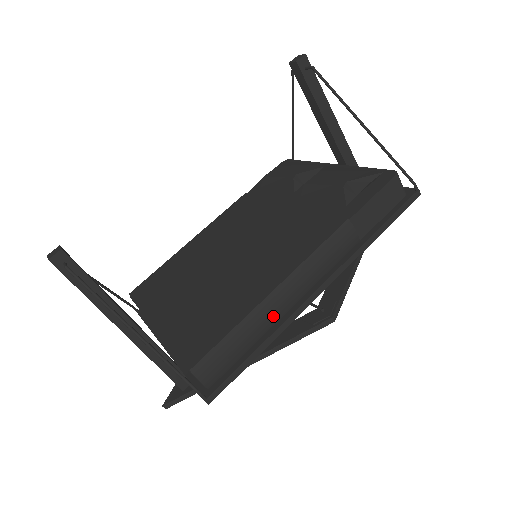
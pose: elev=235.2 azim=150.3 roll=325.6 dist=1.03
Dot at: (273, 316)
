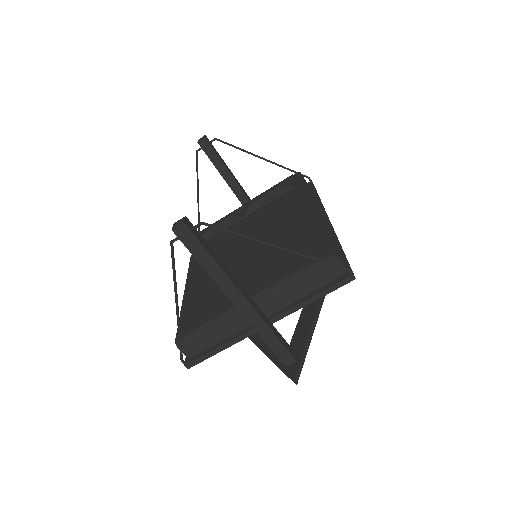
Dot at: occluded
